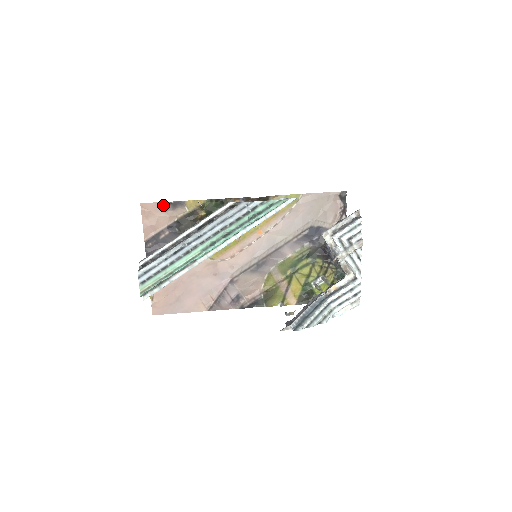
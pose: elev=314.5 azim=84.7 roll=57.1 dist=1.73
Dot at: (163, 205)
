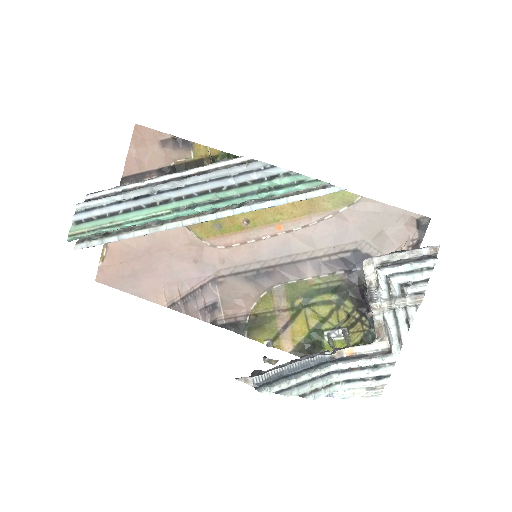
Dot at: (163, 137)
